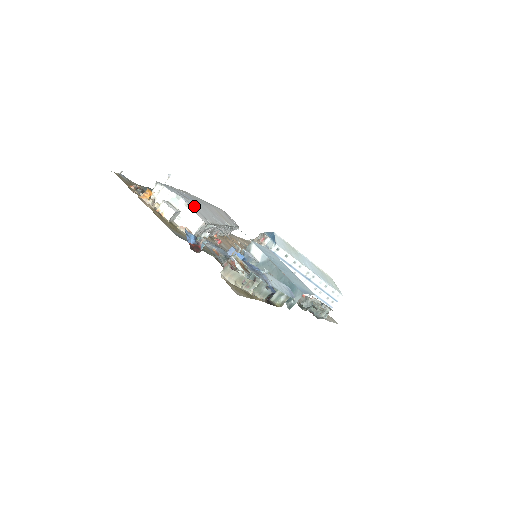
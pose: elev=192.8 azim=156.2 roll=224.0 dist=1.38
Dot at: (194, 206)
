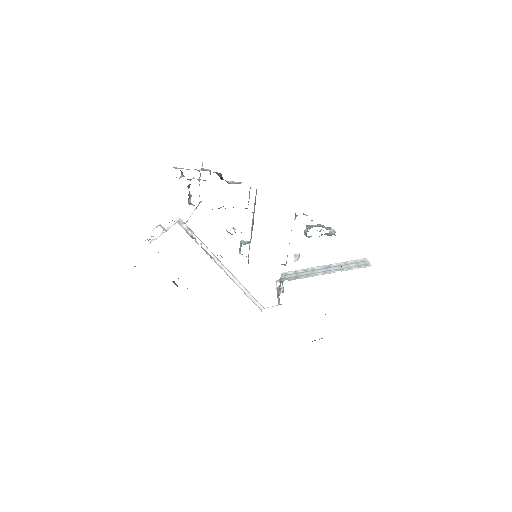
Dot at: occluded
